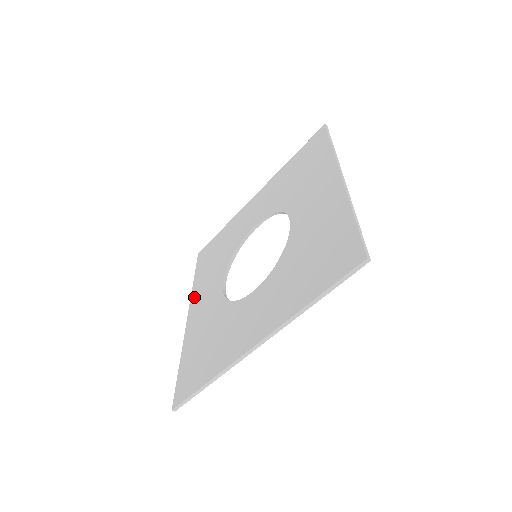
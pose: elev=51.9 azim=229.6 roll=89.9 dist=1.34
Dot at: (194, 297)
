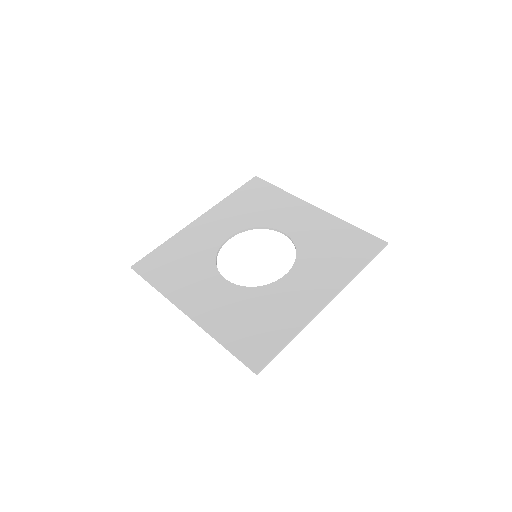
Dot at: (178, 297)
